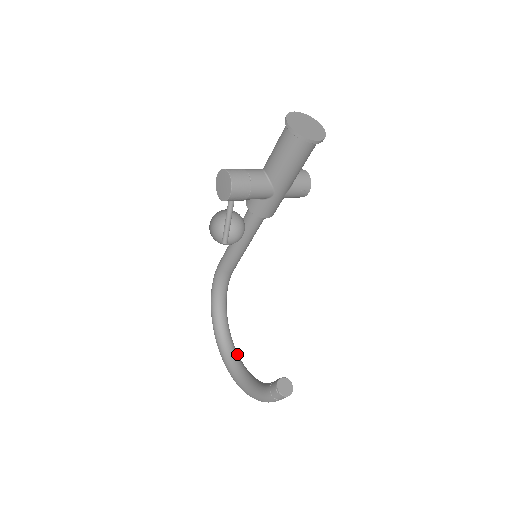
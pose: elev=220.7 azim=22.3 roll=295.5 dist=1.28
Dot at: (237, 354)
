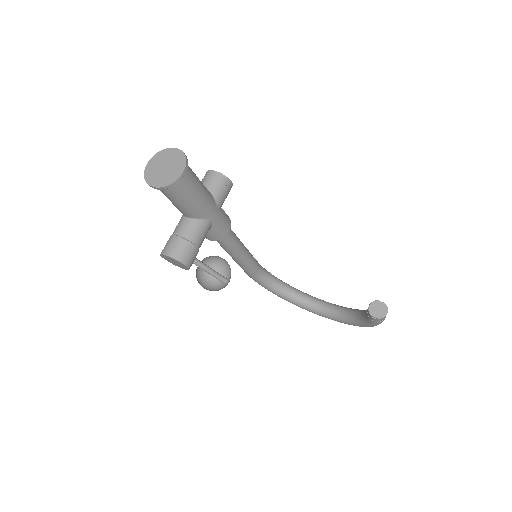
Dot at: (328, 304)
